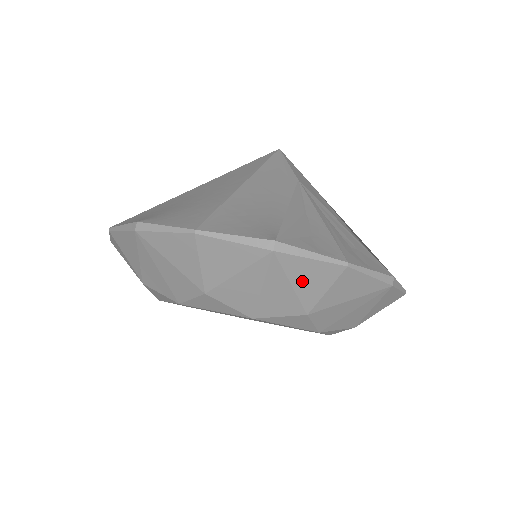
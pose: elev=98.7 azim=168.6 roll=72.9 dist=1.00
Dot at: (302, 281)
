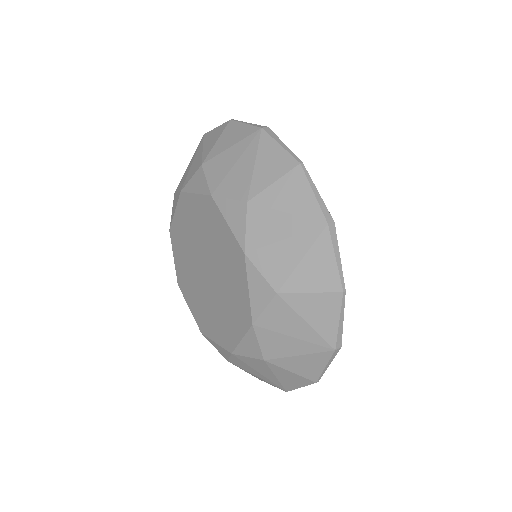
Dot at: (310, 265)
